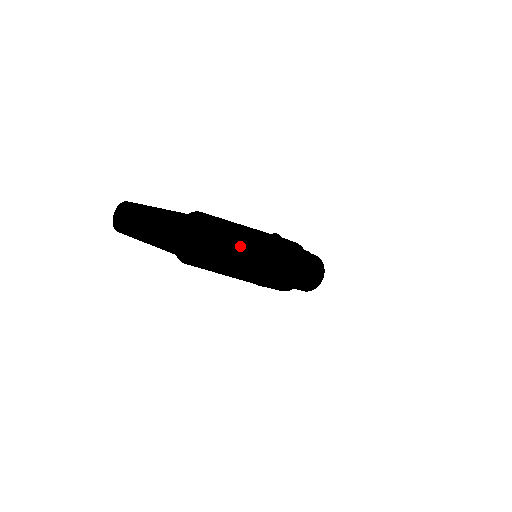
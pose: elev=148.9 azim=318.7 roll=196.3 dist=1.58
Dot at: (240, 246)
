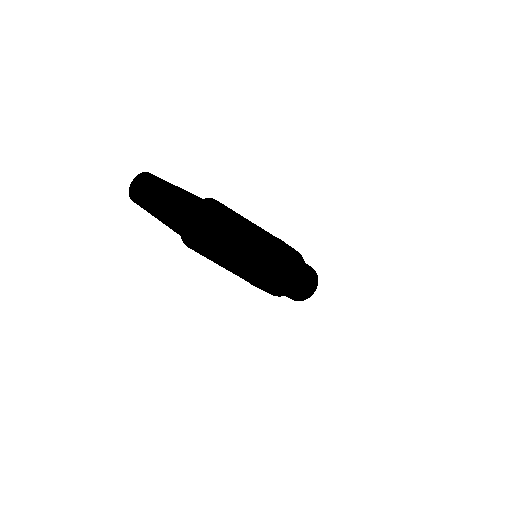
Dot at: (243, 217)
